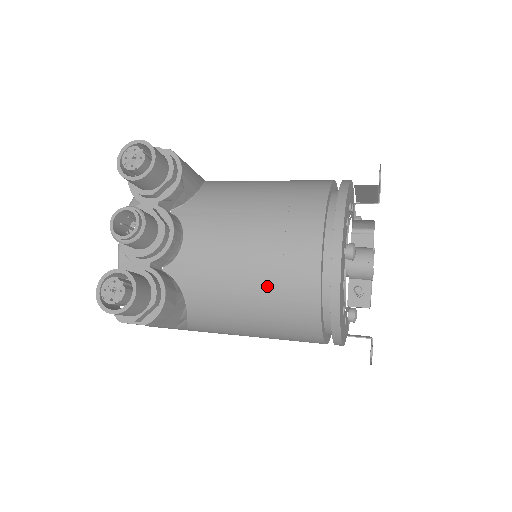
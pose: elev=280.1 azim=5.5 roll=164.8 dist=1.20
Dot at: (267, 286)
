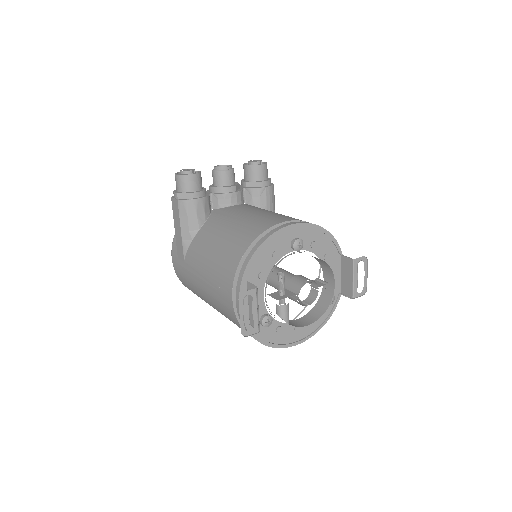
Dot at: (241, 227)
